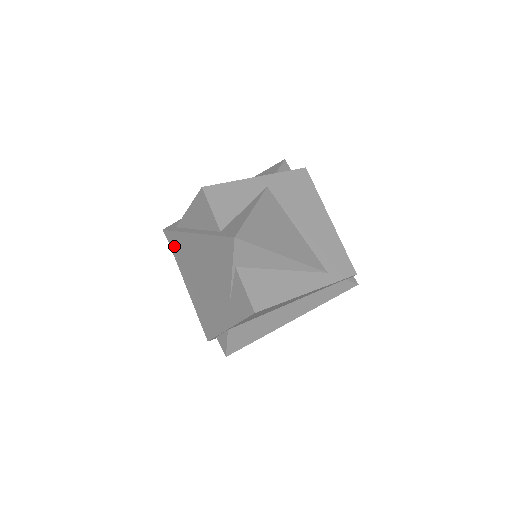
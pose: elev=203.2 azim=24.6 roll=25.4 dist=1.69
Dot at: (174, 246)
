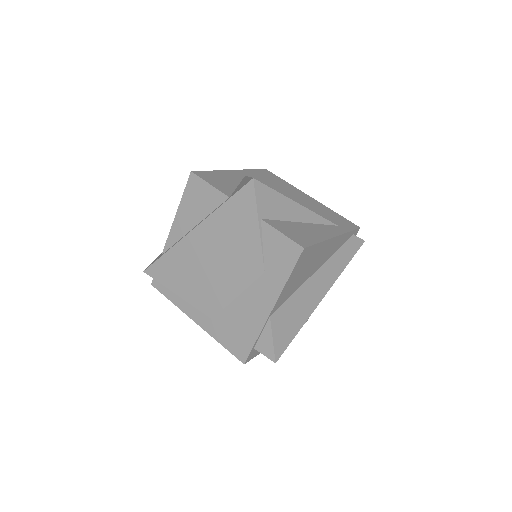
Dot at: (165, 276)
